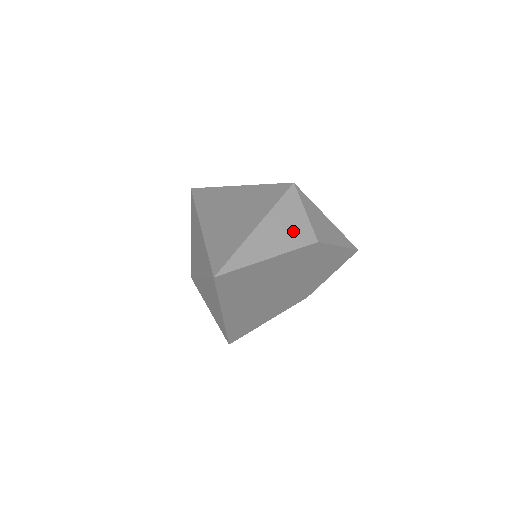
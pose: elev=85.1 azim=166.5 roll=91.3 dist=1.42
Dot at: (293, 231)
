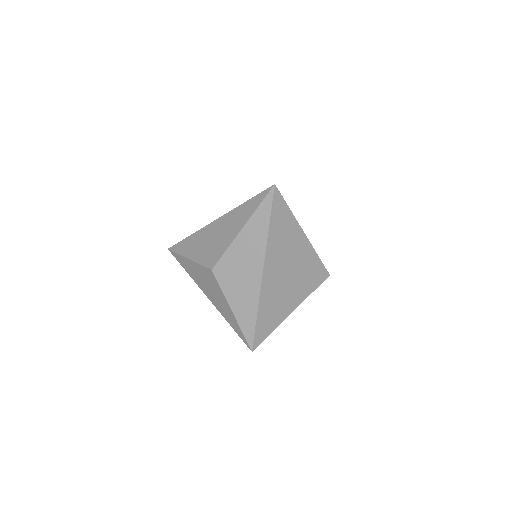
Dot at: occluded
